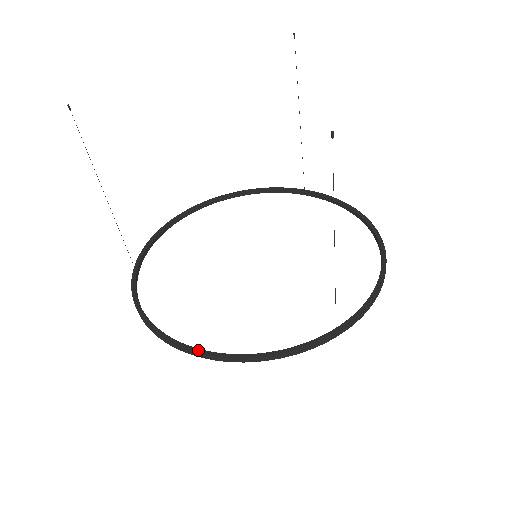
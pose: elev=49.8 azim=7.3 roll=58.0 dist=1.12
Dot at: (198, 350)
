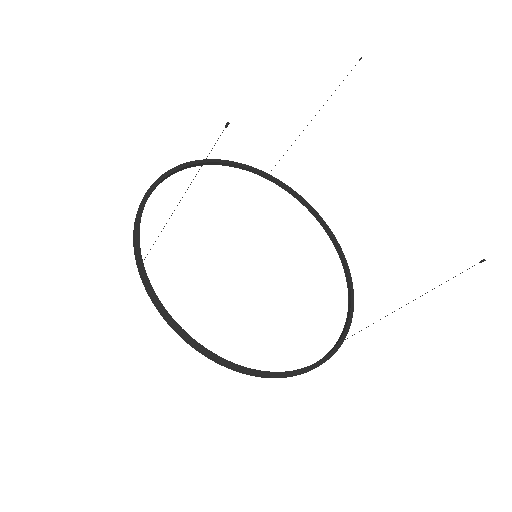
Dot at: (253, 370)
